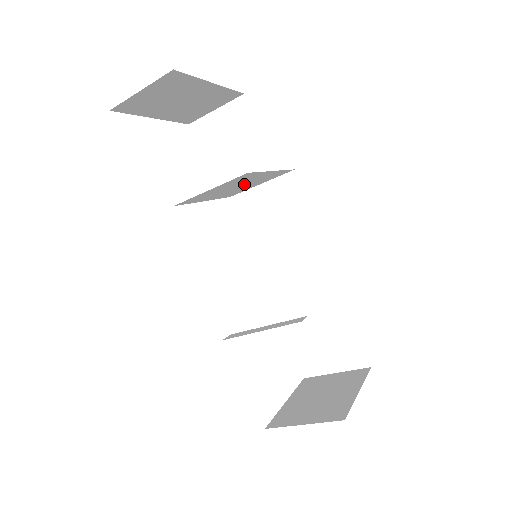
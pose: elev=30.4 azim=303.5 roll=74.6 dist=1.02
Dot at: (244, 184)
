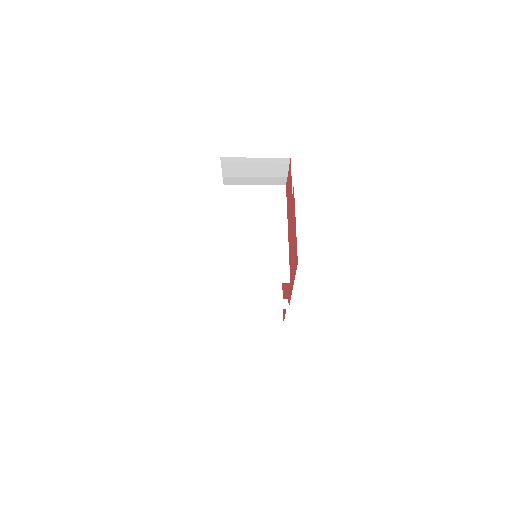
Dot at: occluded
